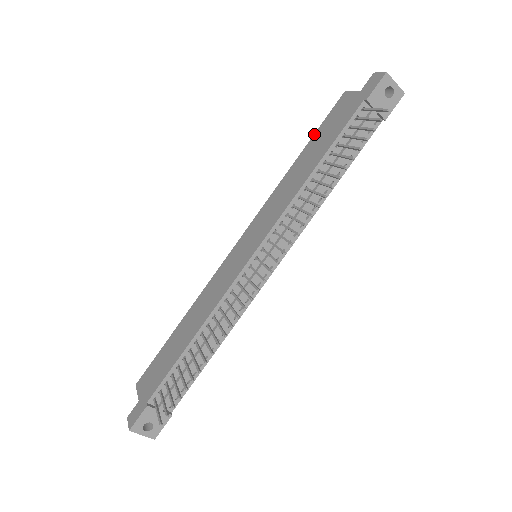
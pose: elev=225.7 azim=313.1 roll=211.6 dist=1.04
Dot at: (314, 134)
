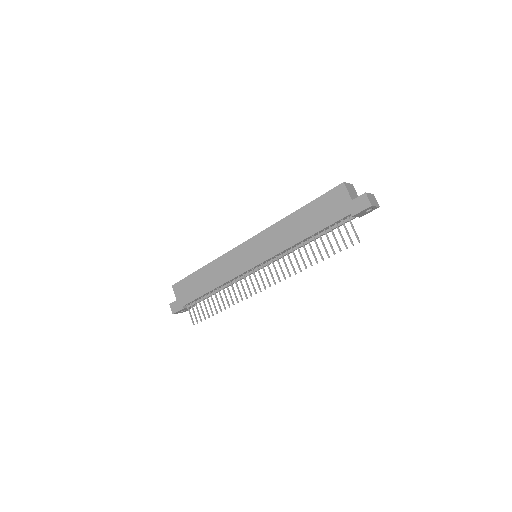
Dot at: (313, 201)
